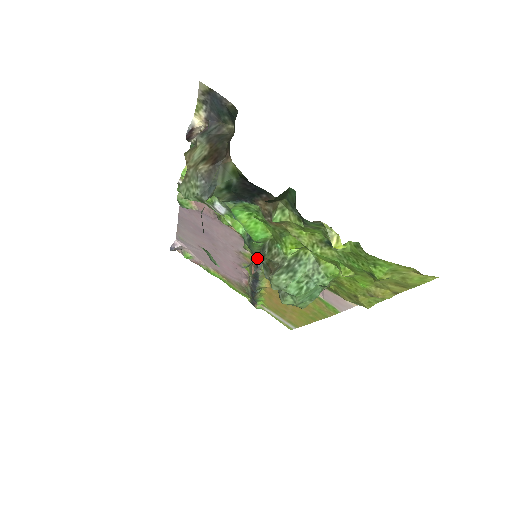
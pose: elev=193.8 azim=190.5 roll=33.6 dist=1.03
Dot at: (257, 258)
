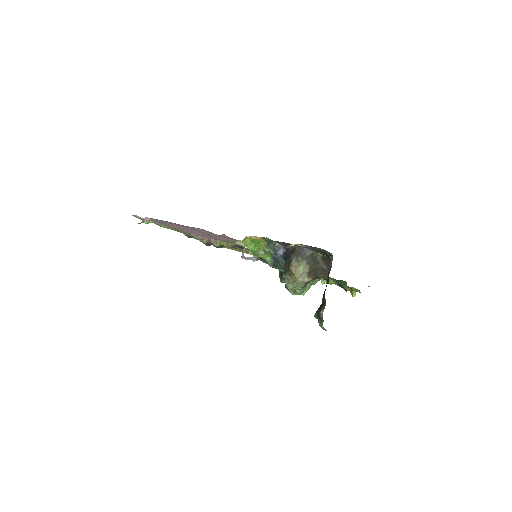
Dot at: occluded
